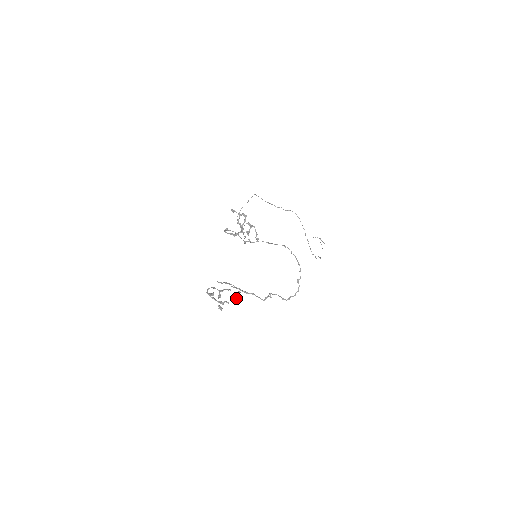
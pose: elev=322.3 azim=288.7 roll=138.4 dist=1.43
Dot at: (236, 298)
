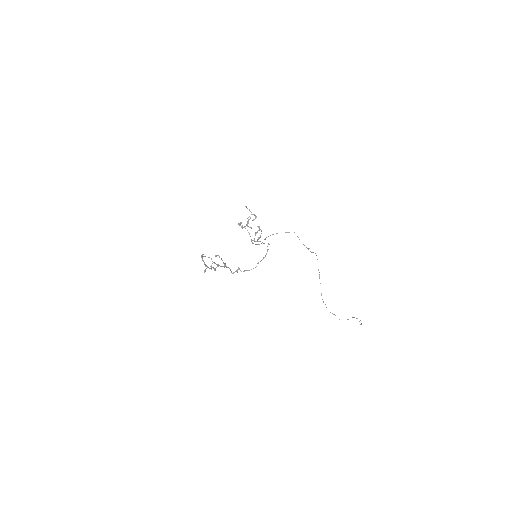
Dot at: (217, 266)
